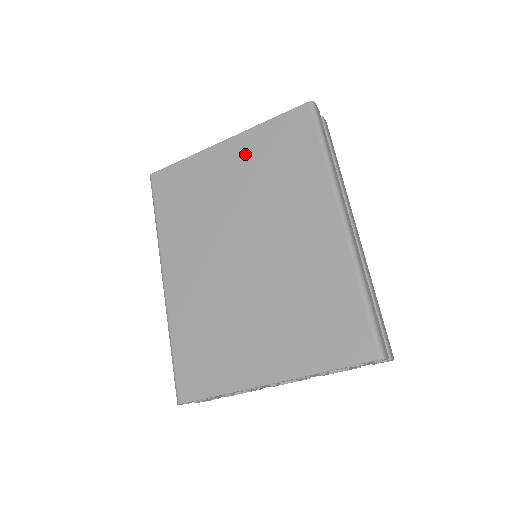
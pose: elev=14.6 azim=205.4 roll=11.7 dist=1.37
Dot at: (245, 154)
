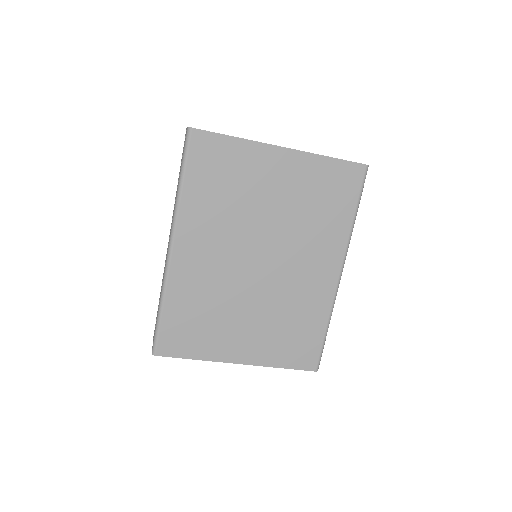
Dot at: (296, 175)
